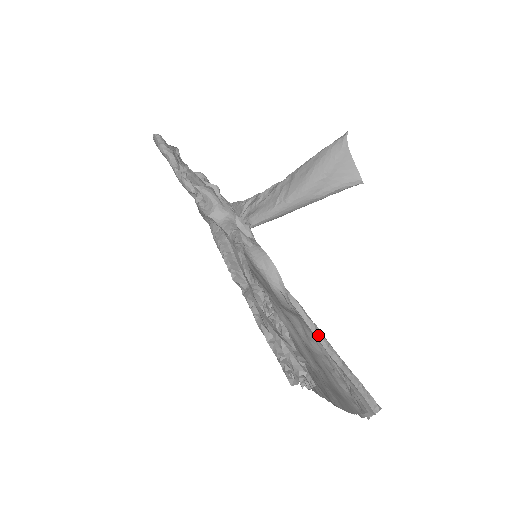
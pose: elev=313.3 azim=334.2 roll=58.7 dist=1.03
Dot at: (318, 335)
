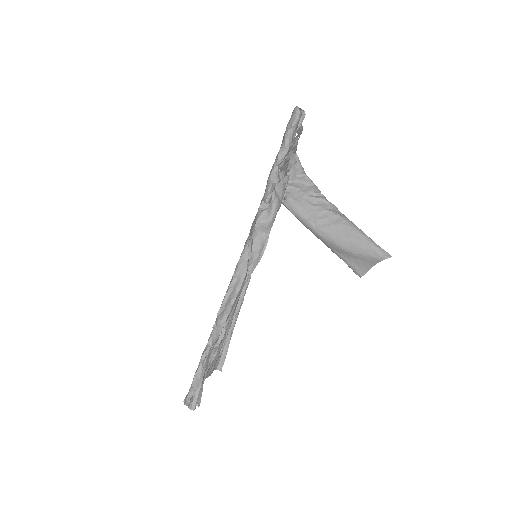
Dot at: (239, 304)
